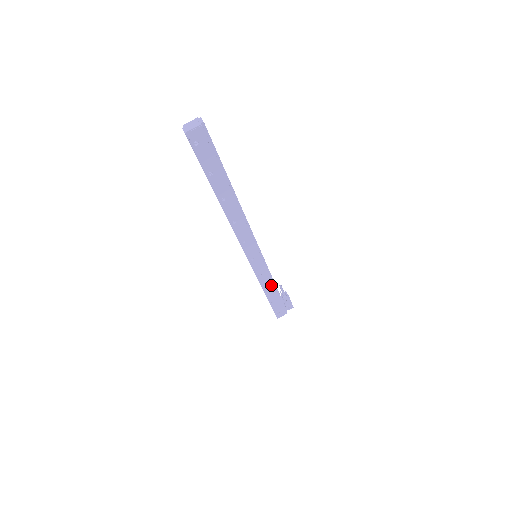
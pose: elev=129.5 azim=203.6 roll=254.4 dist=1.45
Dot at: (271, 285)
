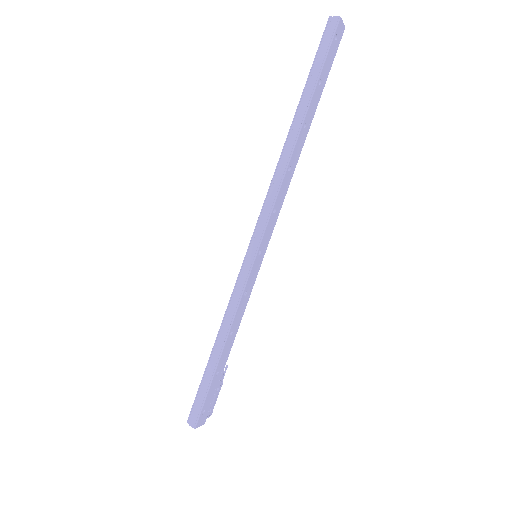
Dot at: (235, 330)
